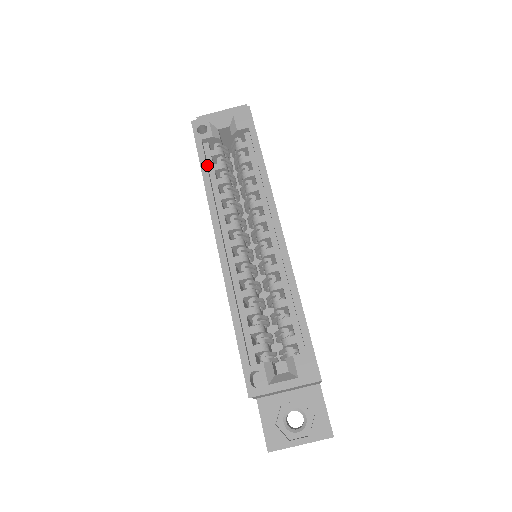
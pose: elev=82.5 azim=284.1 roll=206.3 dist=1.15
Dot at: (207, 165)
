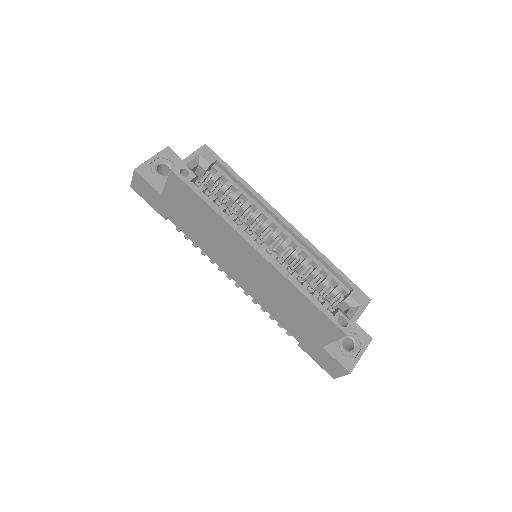
Dot at: (206, 199)
